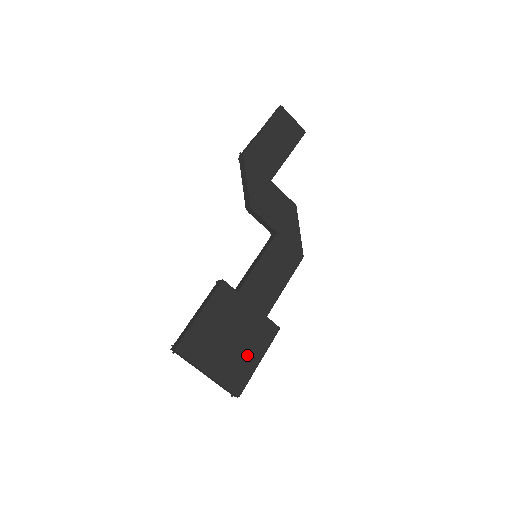
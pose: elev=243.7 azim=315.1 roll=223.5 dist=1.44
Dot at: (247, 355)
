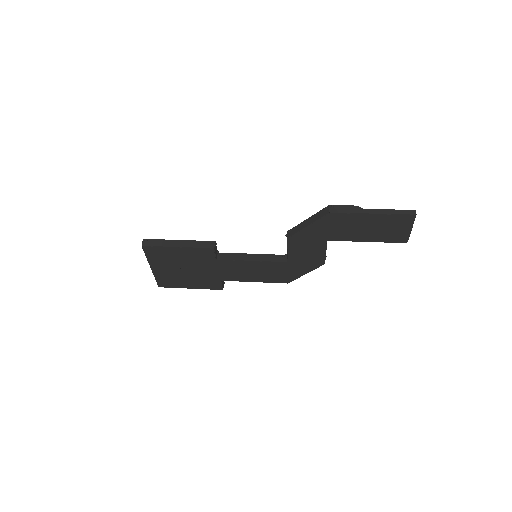
Dot at: (186, 281)
